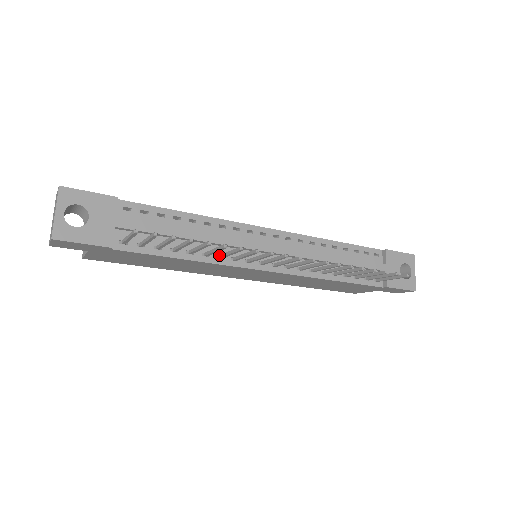
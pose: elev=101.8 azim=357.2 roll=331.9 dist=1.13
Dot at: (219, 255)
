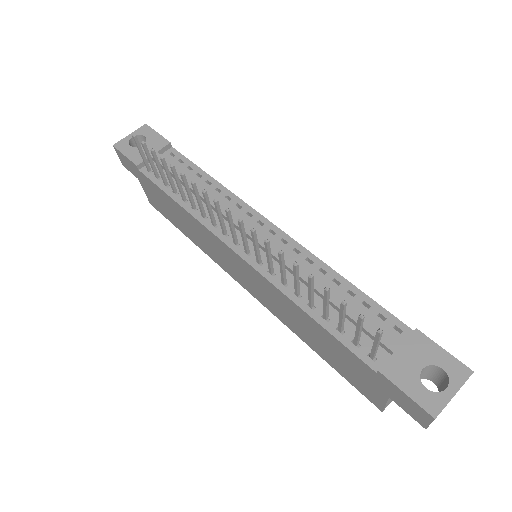
Dot at: (204, 213)
